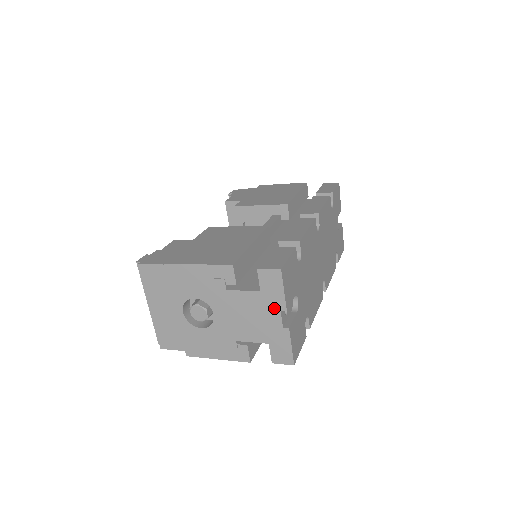
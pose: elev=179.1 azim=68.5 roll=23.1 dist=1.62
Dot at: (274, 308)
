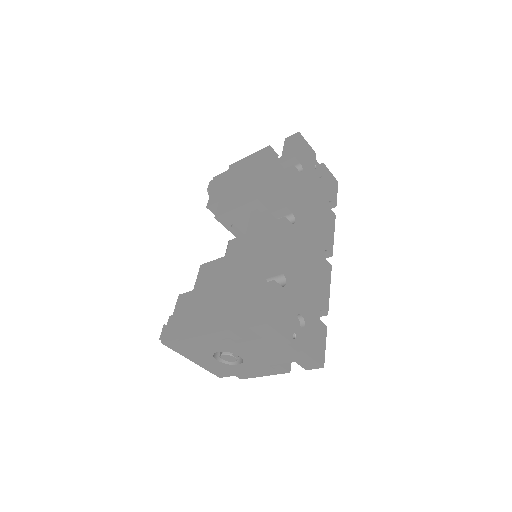
Dot at: (281, 344)
